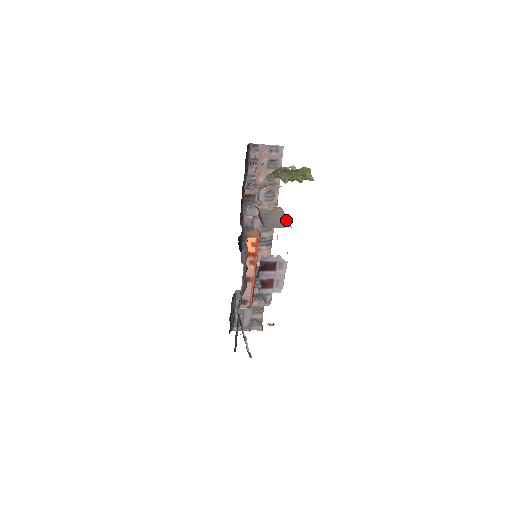
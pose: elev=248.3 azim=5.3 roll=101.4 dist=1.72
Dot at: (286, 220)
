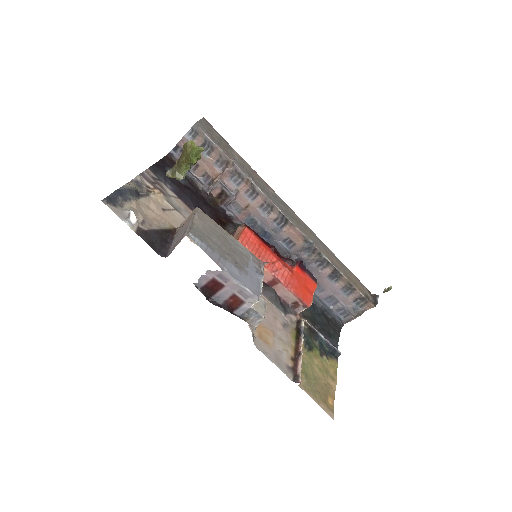
Dot at: (187, 227)
